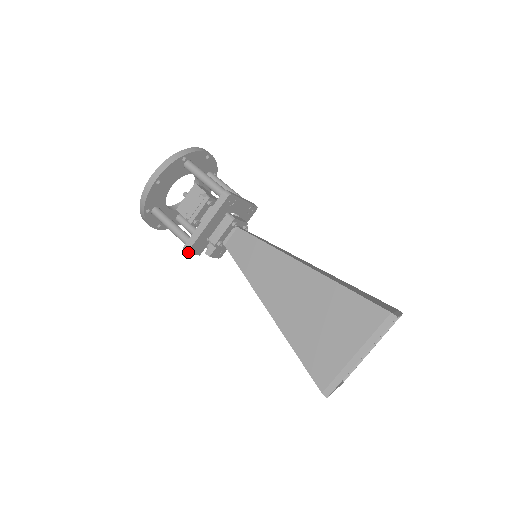
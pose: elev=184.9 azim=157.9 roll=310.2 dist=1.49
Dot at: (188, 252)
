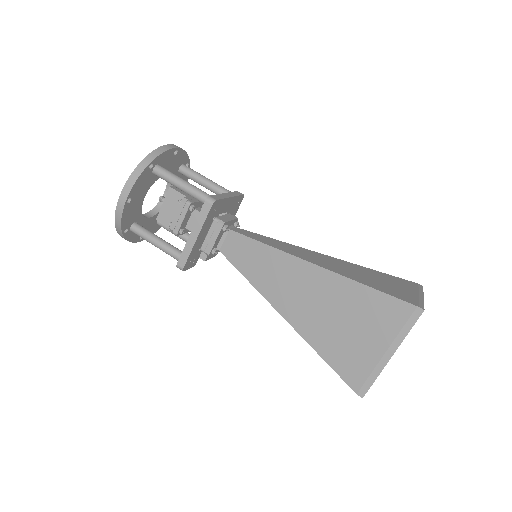
Dot at: (183, 270)
